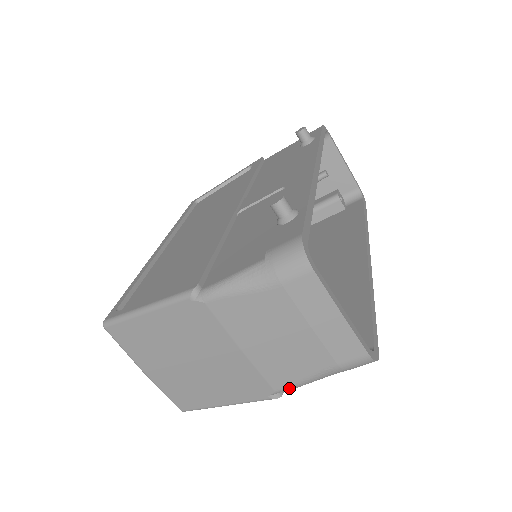
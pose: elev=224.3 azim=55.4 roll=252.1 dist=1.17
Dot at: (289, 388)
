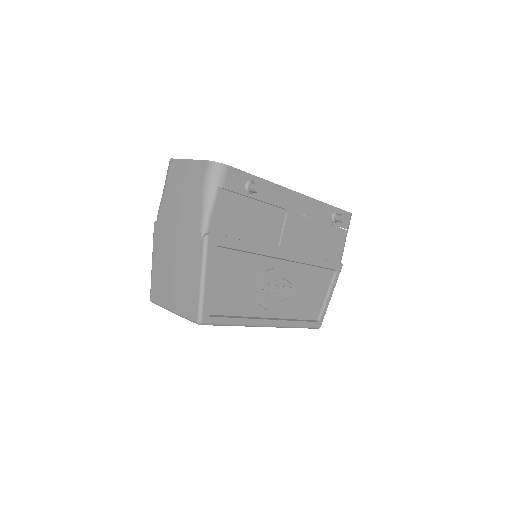
Dot at: (203, 220)
